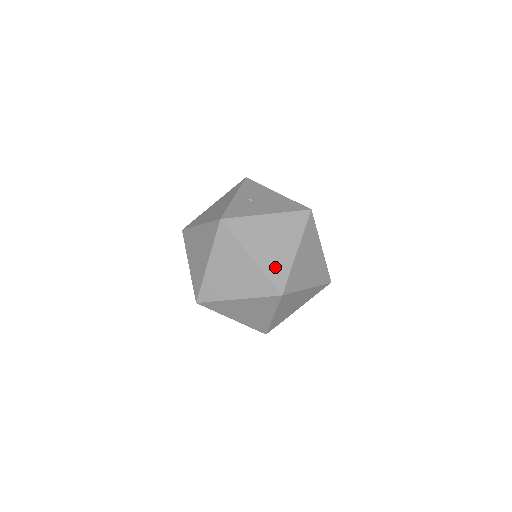
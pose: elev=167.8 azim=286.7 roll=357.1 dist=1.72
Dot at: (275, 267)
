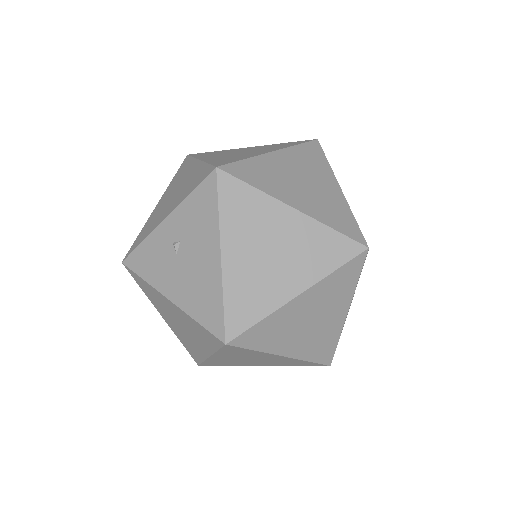
Dot at: (188, 344)
